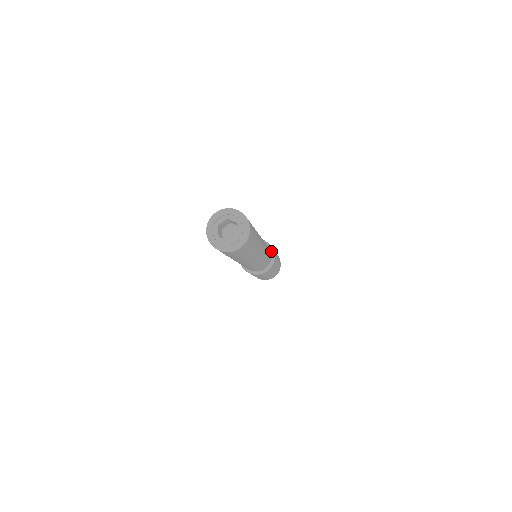
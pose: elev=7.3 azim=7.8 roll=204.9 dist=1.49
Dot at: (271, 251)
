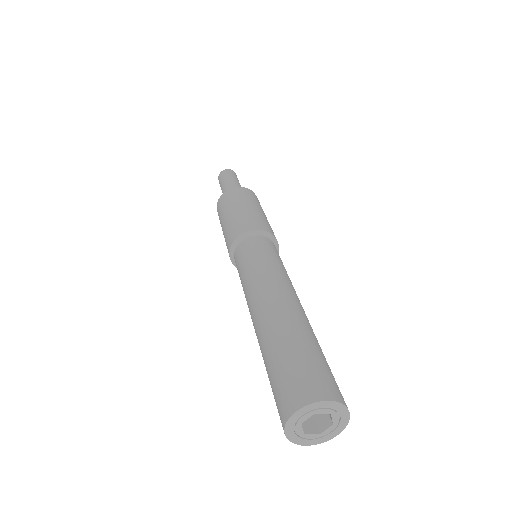
Dot at: occluded
